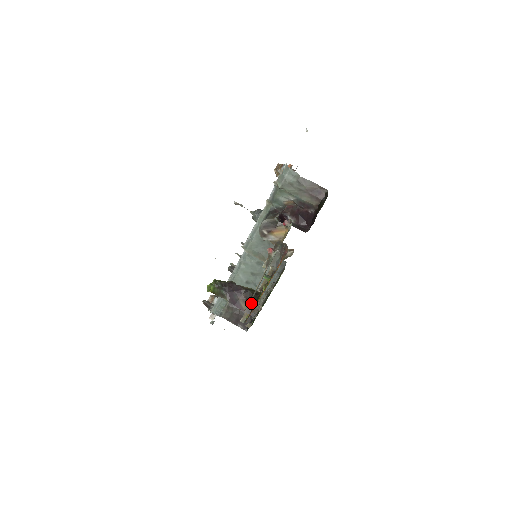
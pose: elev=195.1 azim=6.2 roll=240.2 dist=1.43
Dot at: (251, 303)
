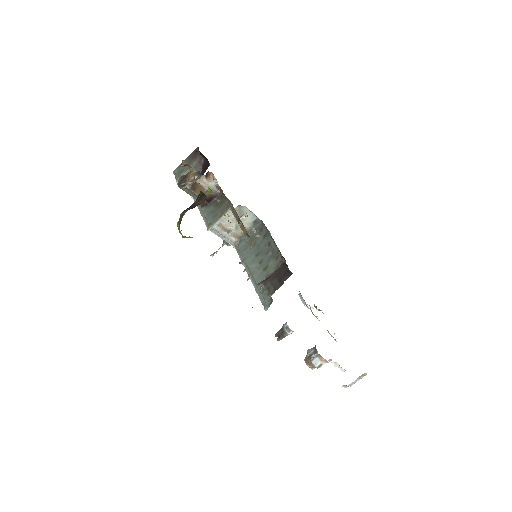
Dot at: (202, 195)
